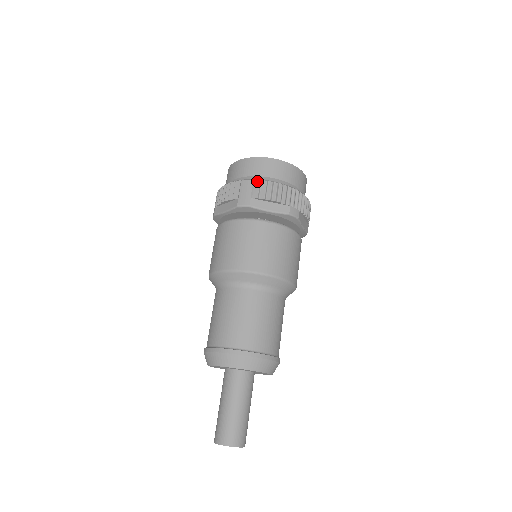
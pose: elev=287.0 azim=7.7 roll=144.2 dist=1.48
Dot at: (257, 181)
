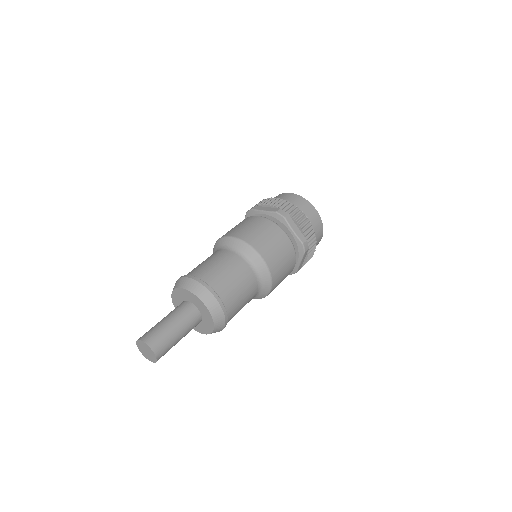
Dot at: (266, 199)
